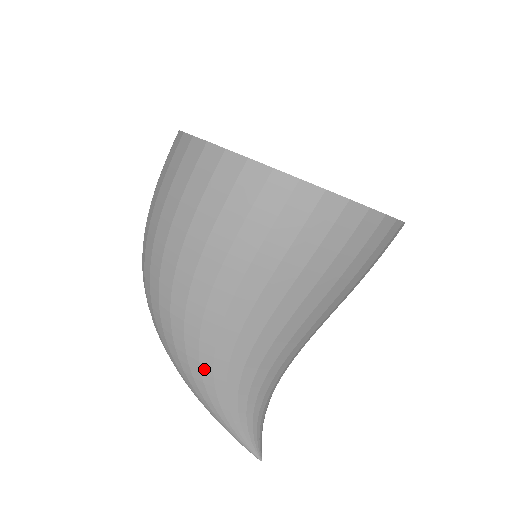
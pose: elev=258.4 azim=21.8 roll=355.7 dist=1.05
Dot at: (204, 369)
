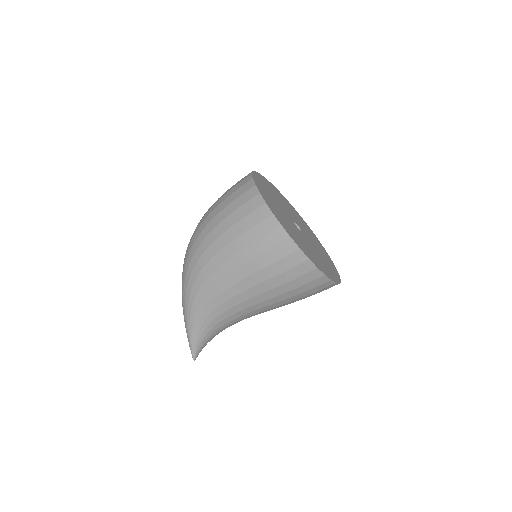
Dot at: (193, 291)
